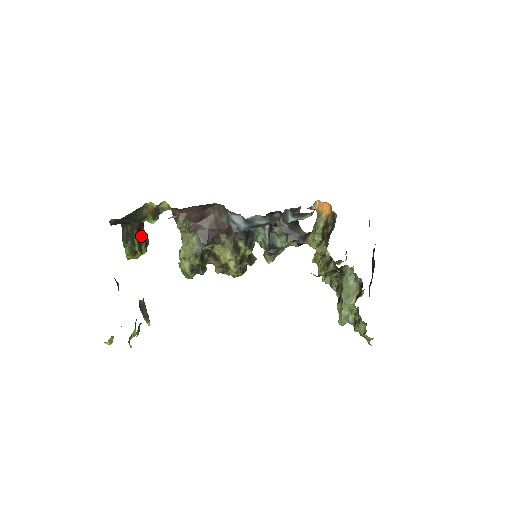
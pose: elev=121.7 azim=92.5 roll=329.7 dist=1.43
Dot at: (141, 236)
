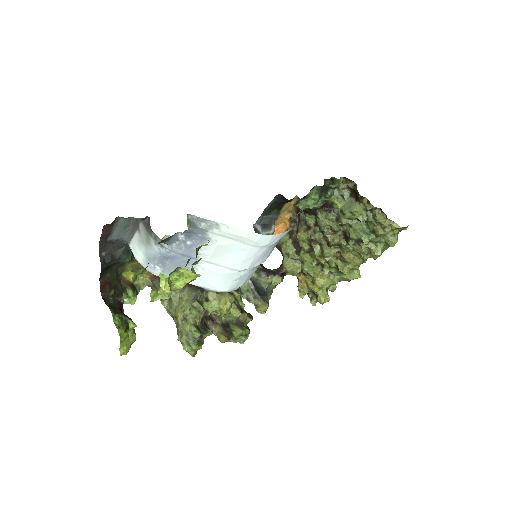
Dot at: occluded
